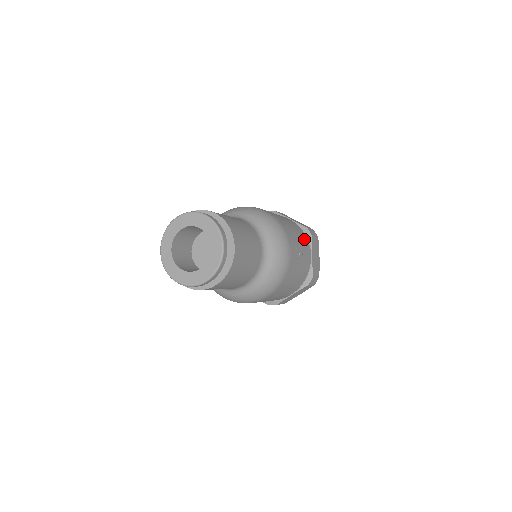
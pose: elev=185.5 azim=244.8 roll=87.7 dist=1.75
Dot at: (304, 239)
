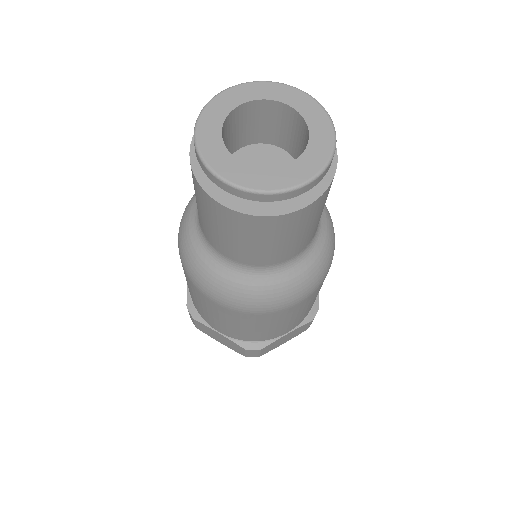
Dot at: occluded
